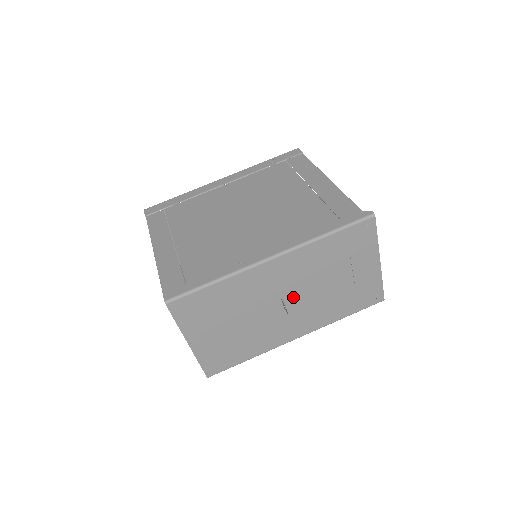
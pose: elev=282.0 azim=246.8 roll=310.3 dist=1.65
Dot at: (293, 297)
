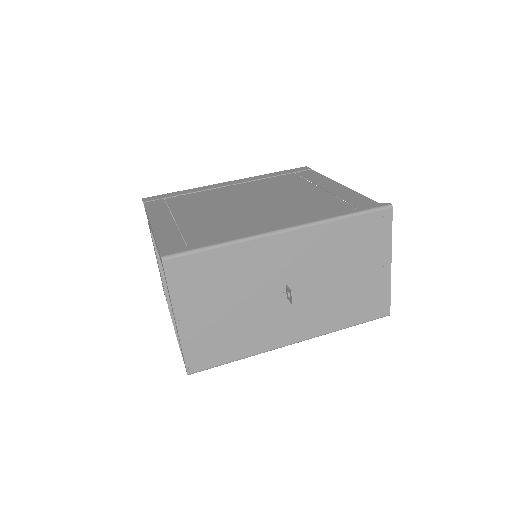
Dot at: (298, 286)
